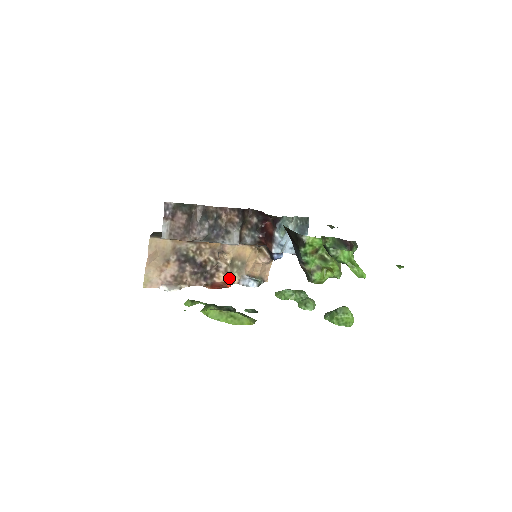
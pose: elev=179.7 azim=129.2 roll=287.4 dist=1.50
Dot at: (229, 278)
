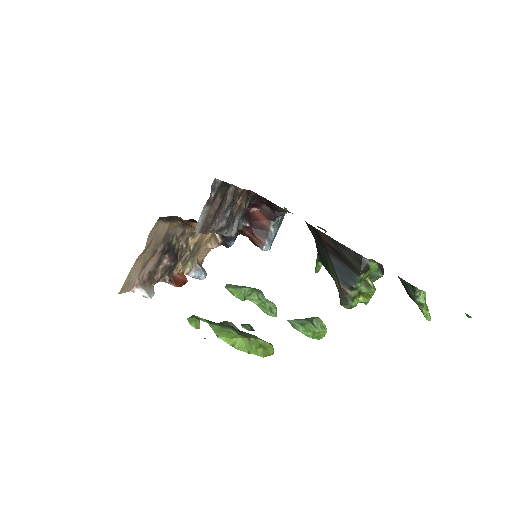
Dot at: (183, 268)
